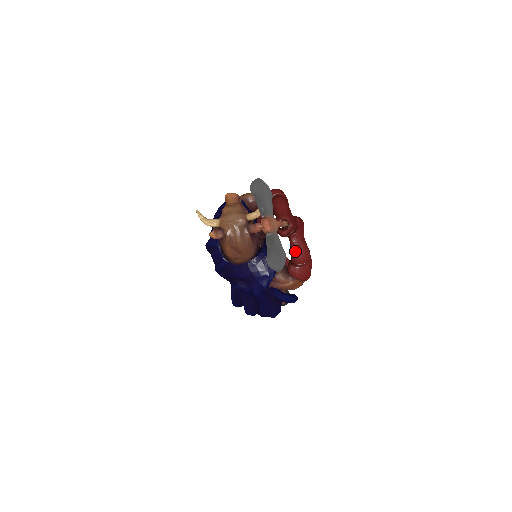
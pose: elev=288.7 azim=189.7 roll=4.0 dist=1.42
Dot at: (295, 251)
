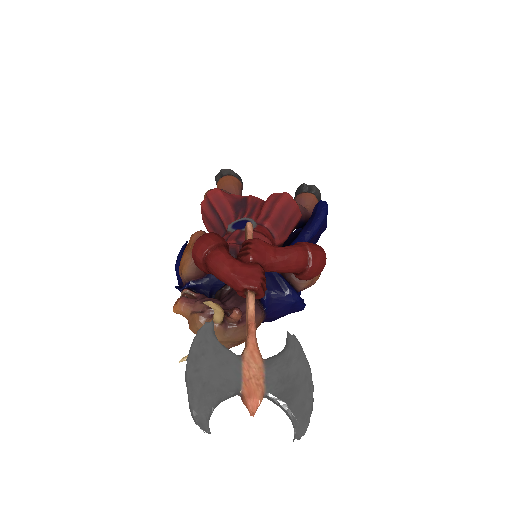
Dot at: (286, 271)
